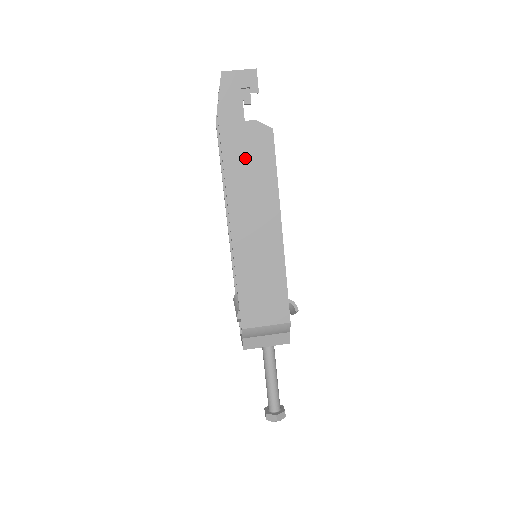
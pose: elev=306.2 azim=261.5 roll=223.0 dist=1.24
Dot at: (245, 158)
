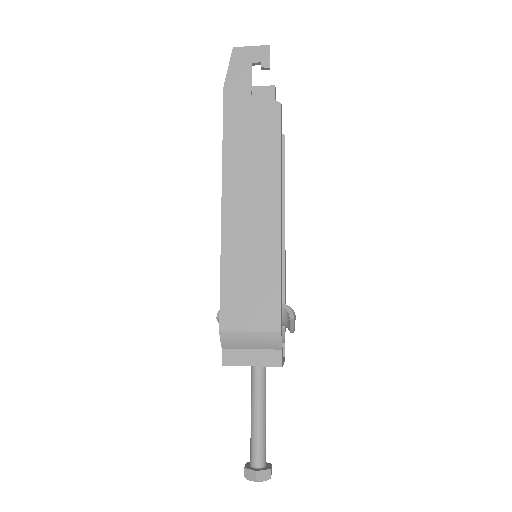
Dot at: (247, 132)
